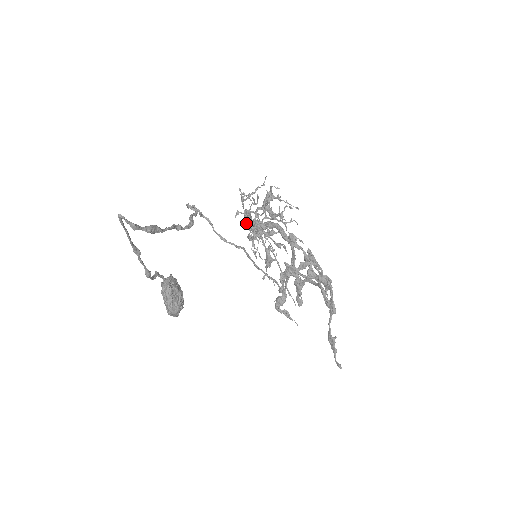
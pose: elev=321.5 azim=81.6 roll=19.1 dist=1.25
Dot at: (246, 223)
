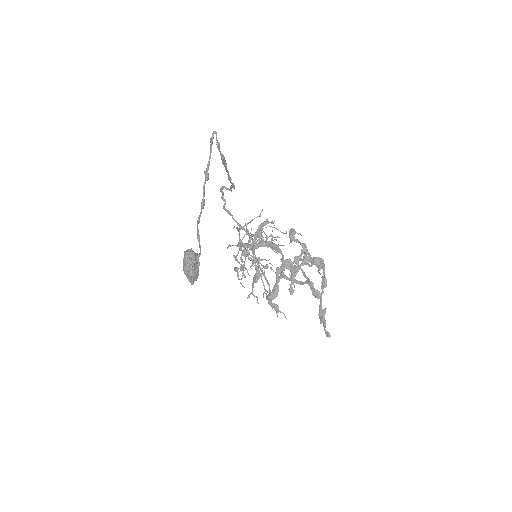
Dot at: (235, 256)
